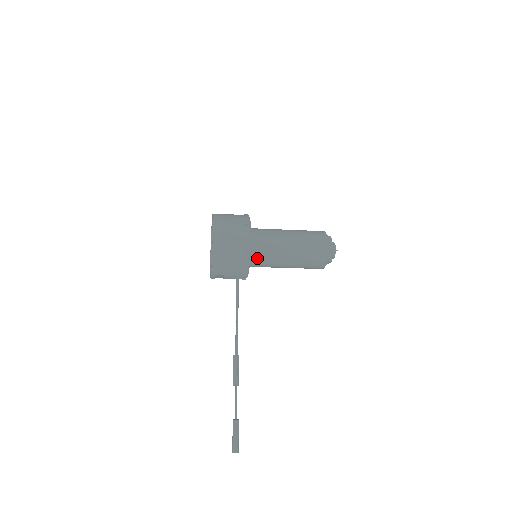
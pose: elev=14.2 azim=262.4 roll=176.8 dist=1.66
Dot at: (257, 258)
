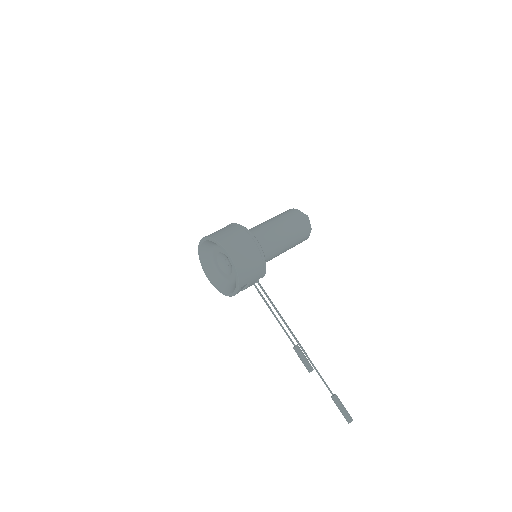
Dot at: occluded
